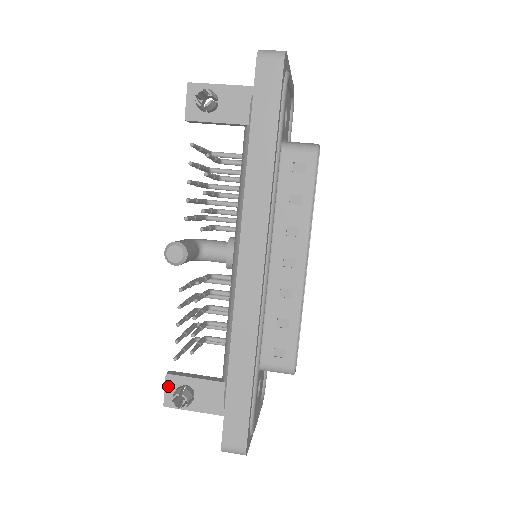
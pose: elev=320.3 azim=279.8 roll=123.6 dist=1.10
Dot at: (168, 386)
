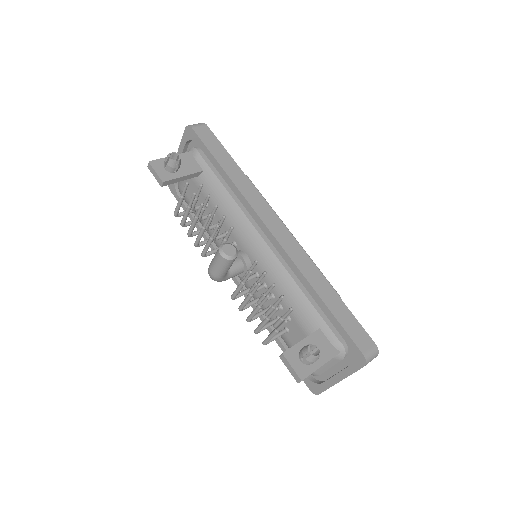
Dot at: (291, 362)
